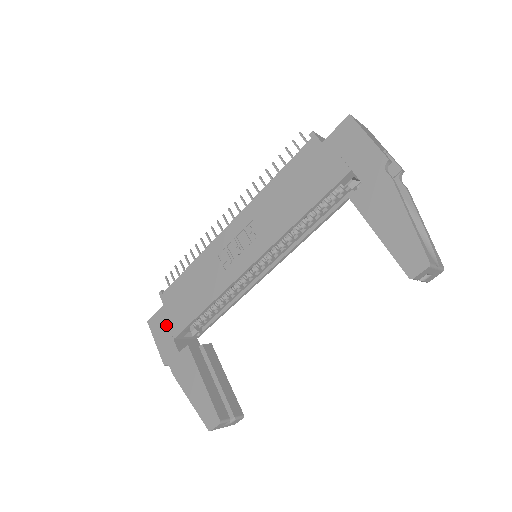
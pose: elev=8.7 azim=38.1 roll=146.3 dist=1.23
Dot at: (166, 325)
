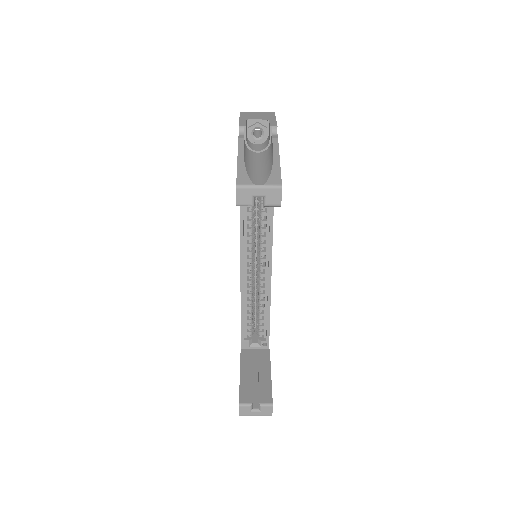
Dot at: occluded
